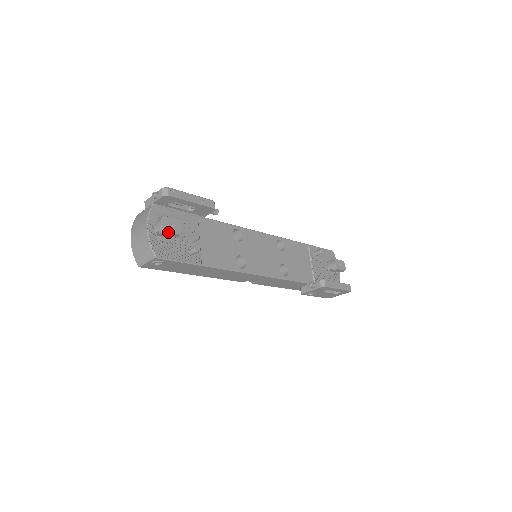
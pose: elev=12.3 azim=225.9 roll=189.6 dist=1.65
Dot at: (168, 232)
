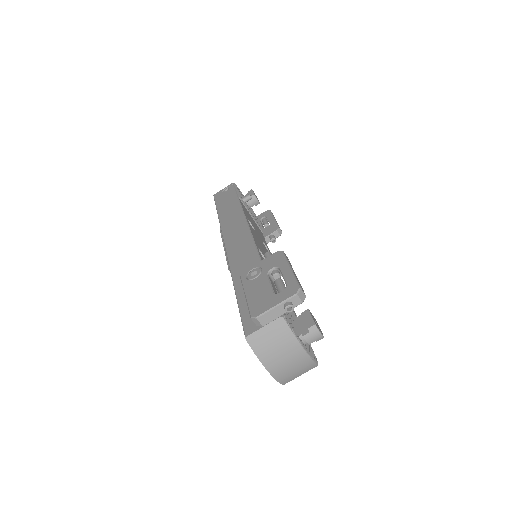
Dot at: occluded
